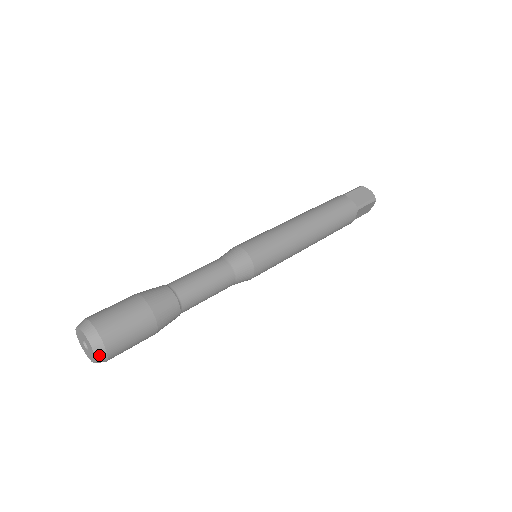
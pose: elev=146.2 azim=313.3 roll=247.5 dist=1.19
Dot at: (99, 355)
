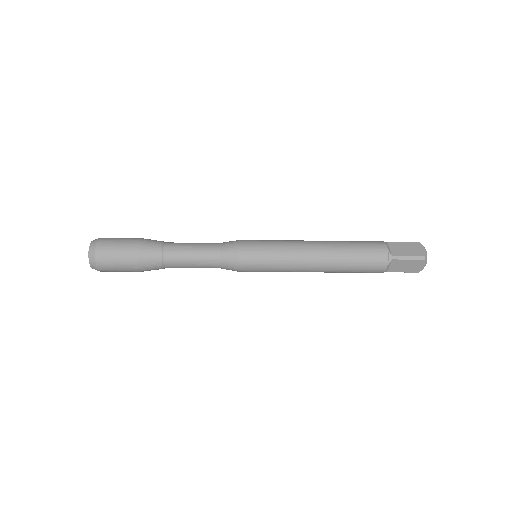
Dot at: (91, 261)
